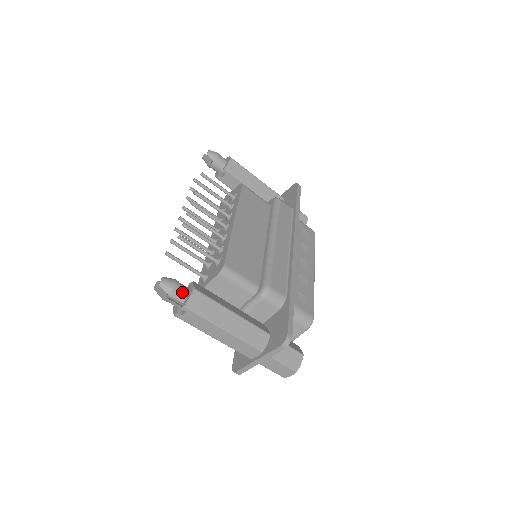
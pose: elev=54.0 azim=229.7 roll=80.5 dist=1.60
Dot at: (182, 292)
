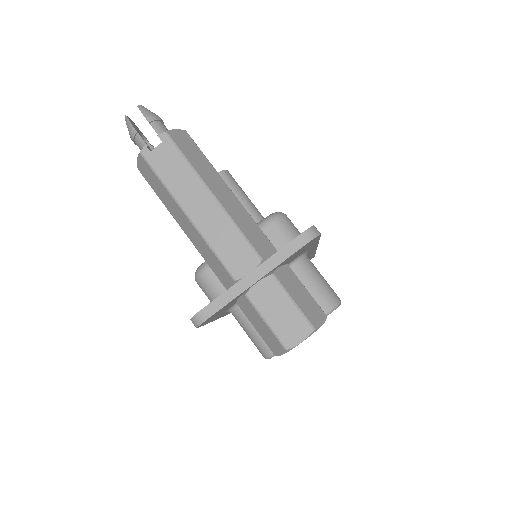
Dot at: (165, 128)
